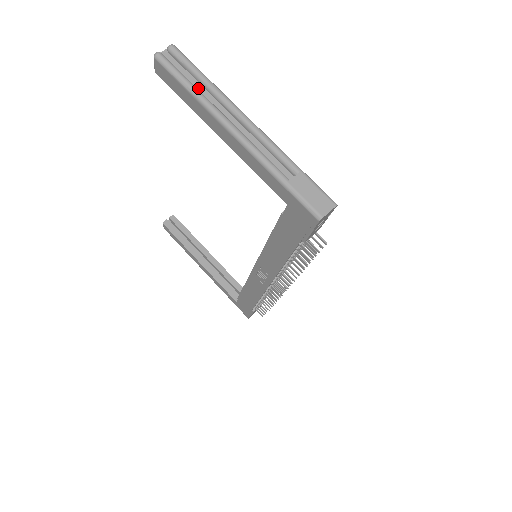
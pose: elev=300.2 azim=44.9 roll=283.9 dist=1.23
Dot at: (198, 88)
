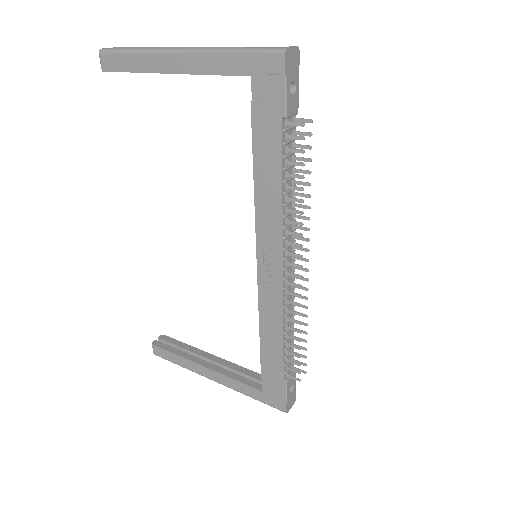
Dot at: occluded
